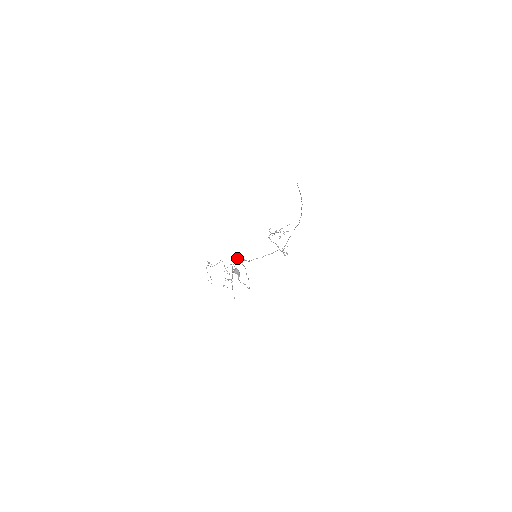
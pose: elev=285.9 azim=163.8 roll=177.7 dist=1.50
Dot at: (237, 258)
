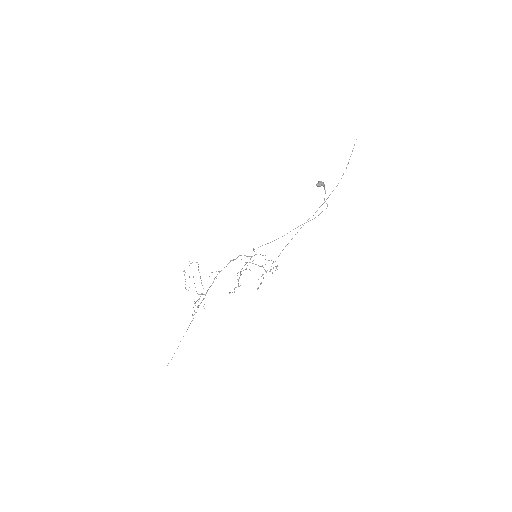
Dot at: occluded
